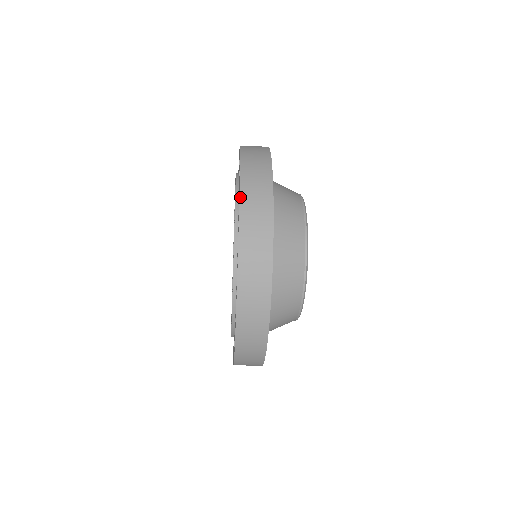
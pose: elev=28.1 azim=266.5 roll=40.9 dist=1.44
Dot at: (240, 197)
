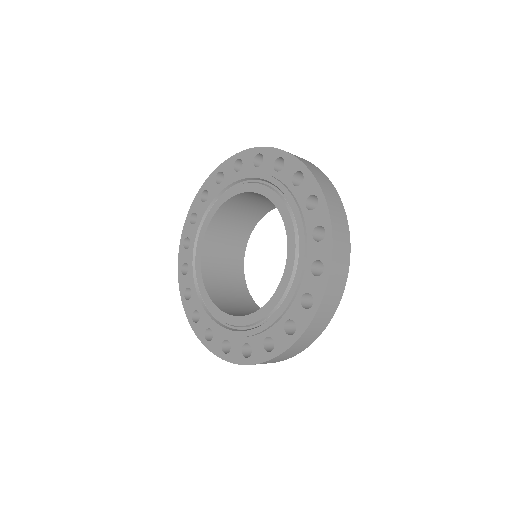
Dot at: (315, 177)
